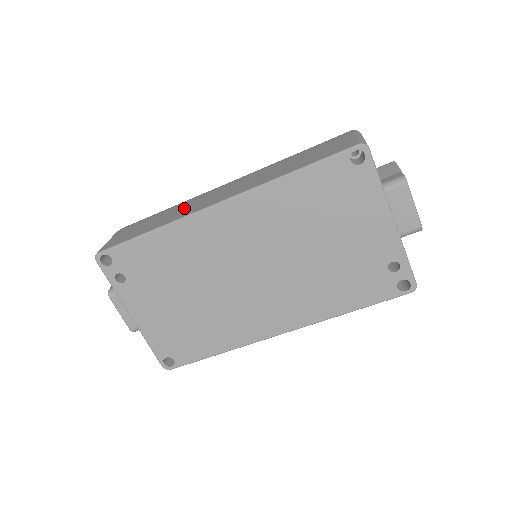
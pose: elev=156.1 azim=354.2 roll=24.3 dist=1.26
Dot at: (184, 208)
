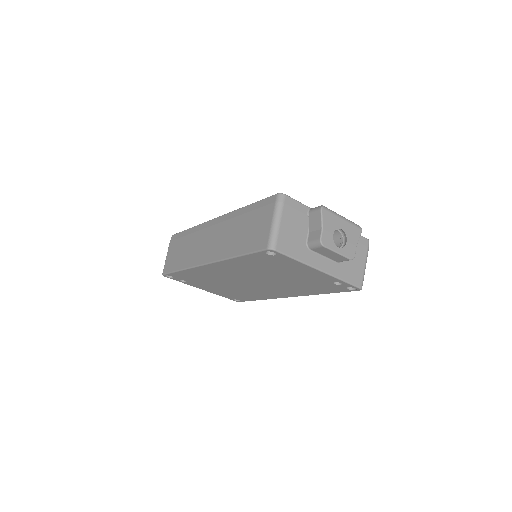
Dot at: (194, 247)
